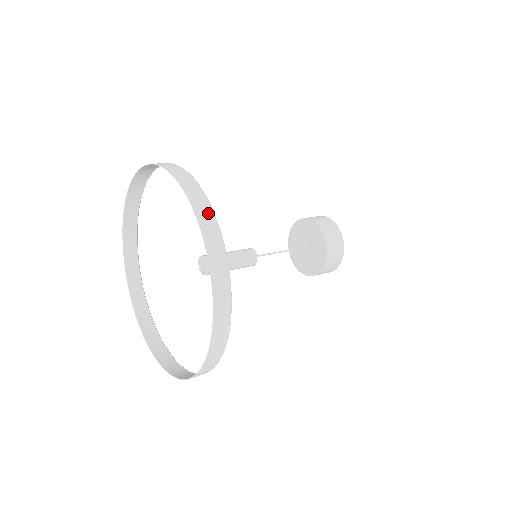
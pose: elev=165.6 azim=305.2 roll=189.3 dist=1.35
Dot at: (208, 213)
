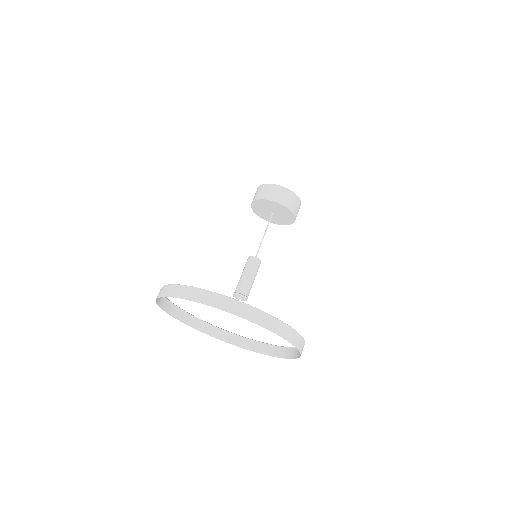
Dot at: (272, 321)
